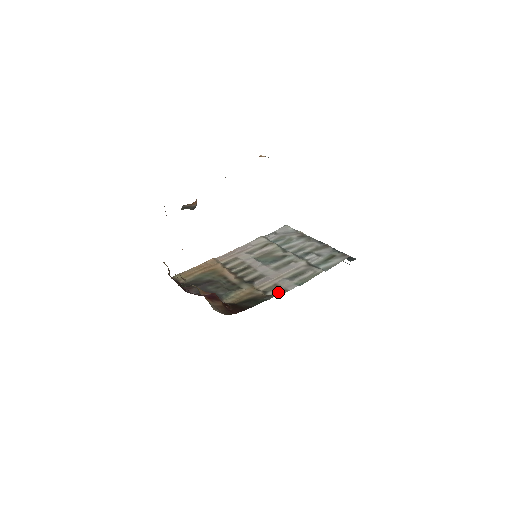
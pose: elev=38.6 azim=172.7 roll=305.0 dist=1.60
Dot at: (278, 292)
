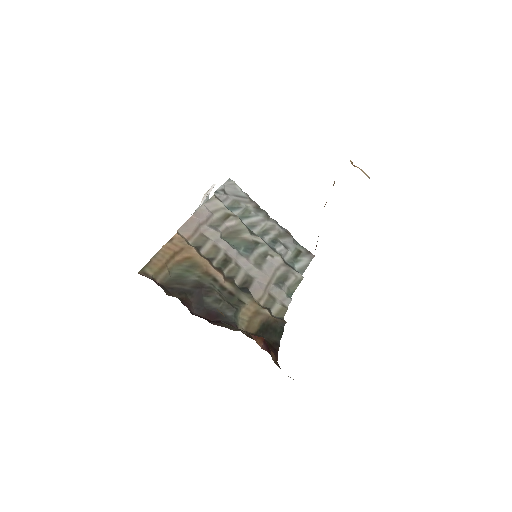
Dot at: (280, 310)
